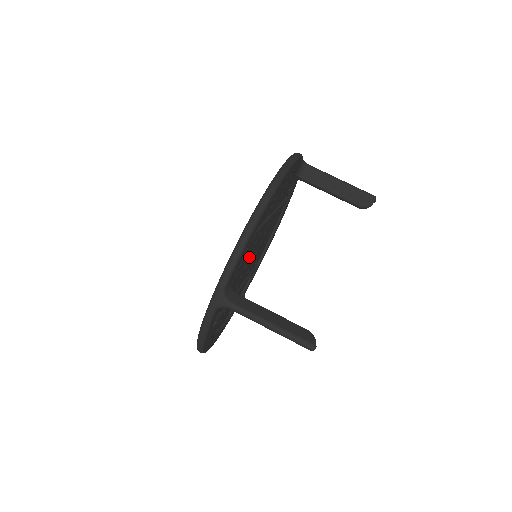
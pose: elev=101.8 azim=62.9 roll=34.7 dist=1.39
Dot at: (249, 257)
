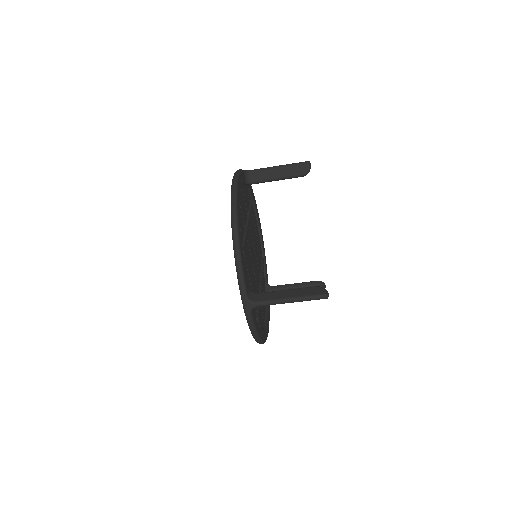
Dot at: (251, 261)
